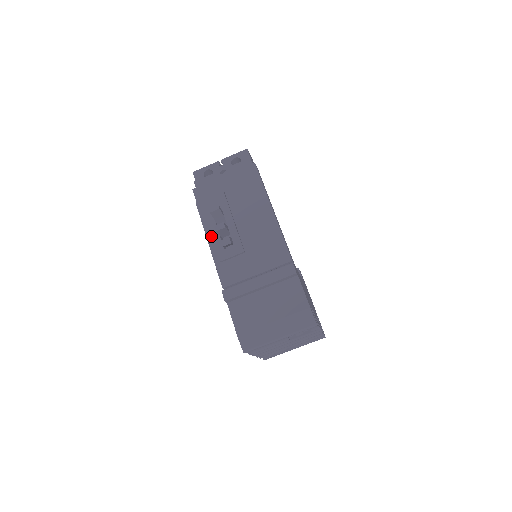
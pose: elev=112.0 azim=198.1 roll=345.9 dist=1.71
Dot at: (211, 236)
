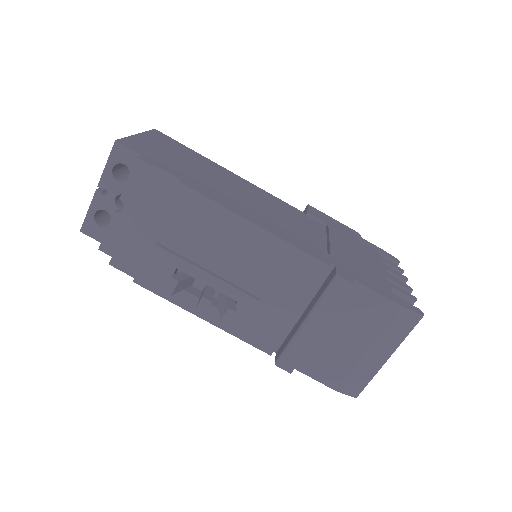
Dot at: occluded
